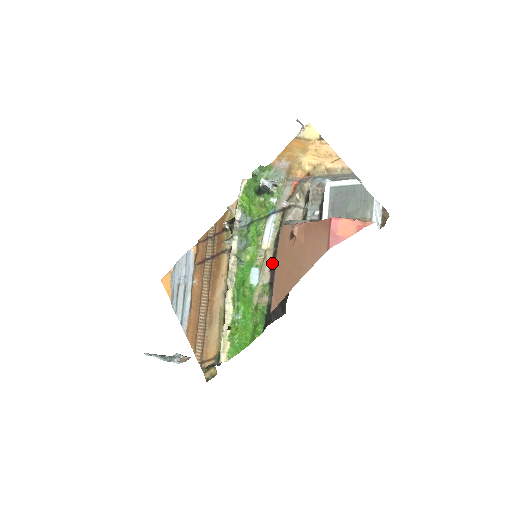
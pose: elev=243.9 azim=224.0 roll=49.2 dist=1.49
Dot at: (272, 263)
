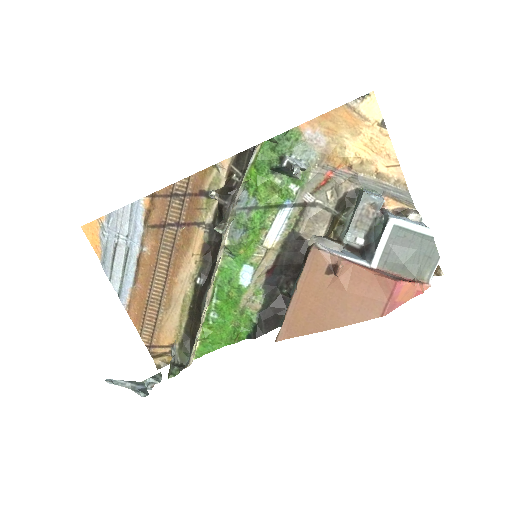
Dot at: (273, 266)
